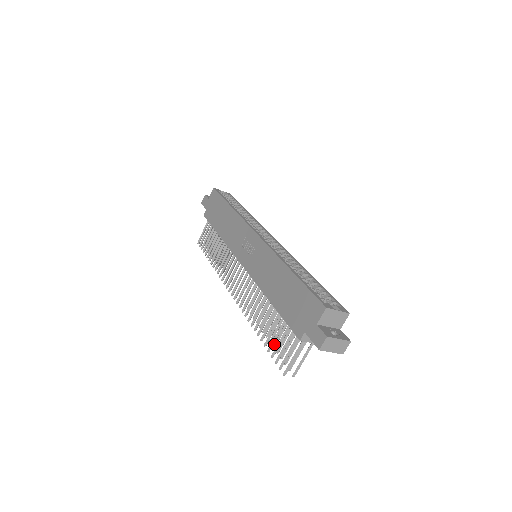
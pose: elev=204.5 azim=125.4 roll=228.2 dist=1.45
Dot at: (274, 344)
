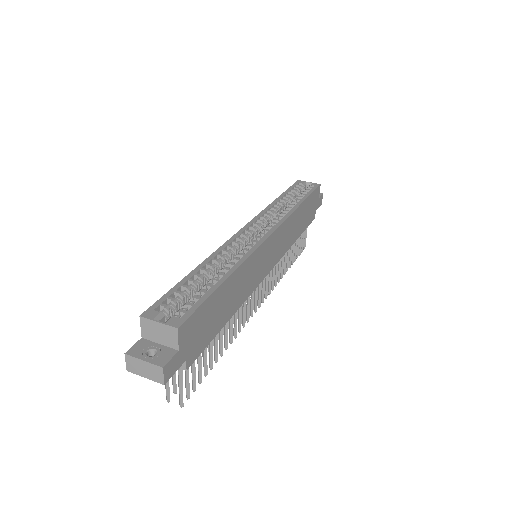
Dot at: (209, 364)
